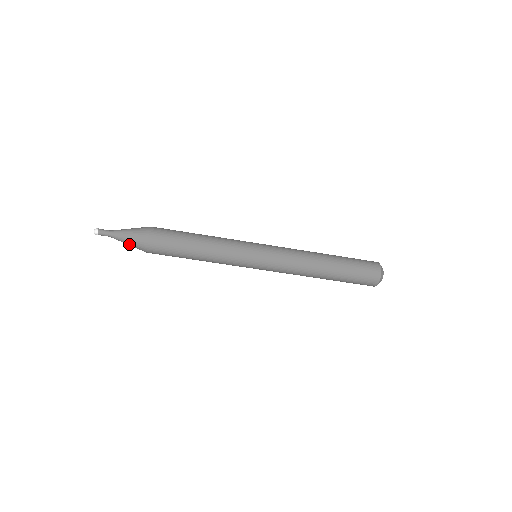
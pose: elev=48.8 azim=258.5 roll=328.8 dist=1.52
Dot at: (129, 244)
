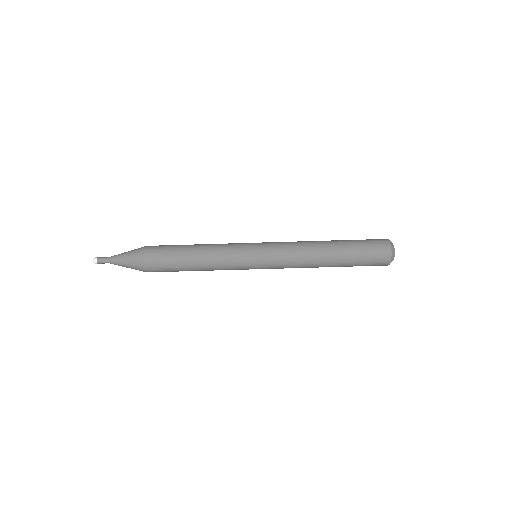
Dot at: (128, 267)
